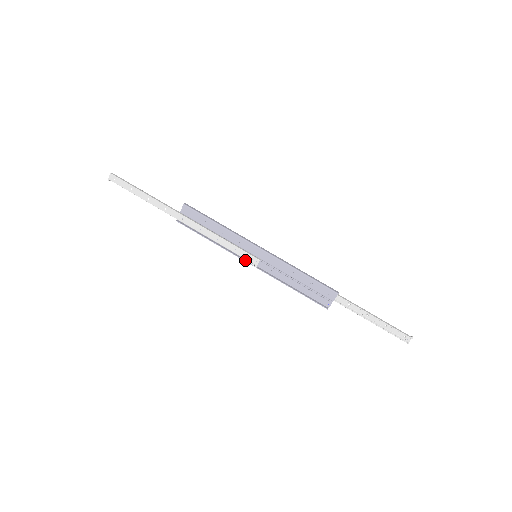
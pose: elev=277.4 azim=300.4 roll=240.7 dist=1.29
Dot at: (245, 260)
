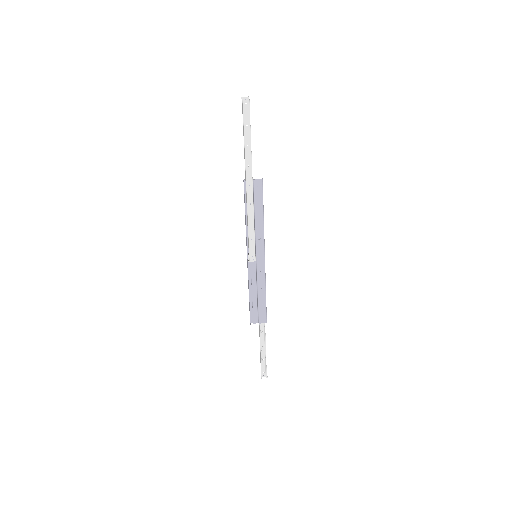
Dot at: (248, 251)
